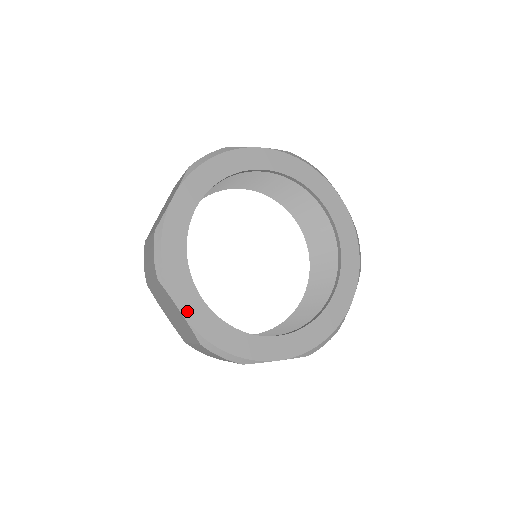
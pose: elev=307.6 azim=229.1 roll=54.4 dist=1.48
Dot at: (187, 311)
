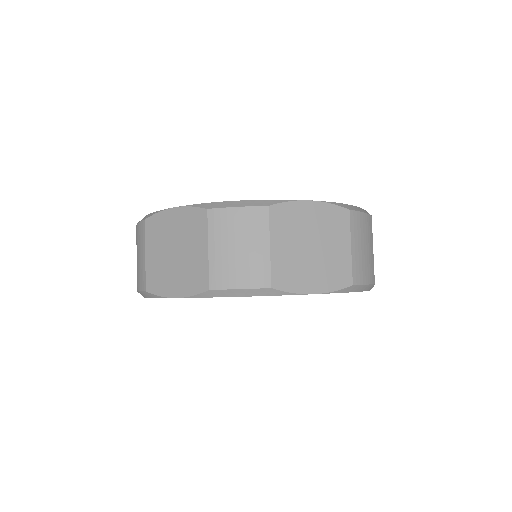
Dot at: occluded
